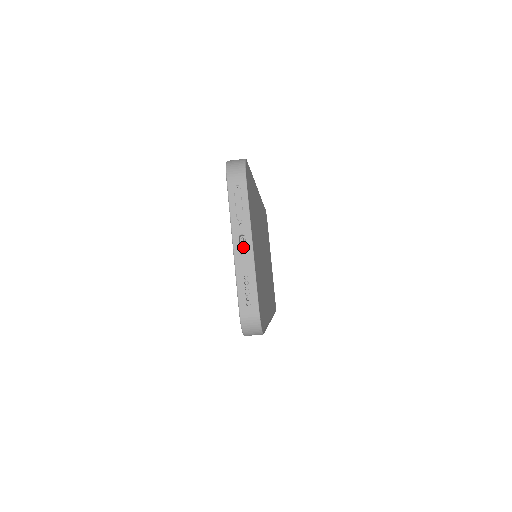
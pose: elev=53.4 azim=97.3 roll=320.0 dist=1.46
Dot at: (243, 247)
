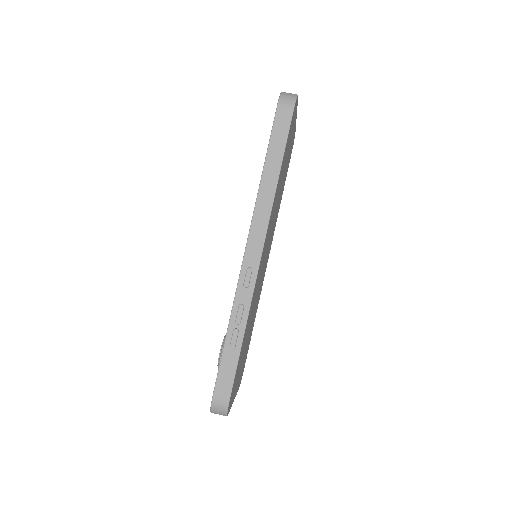
Dot at: occluded
